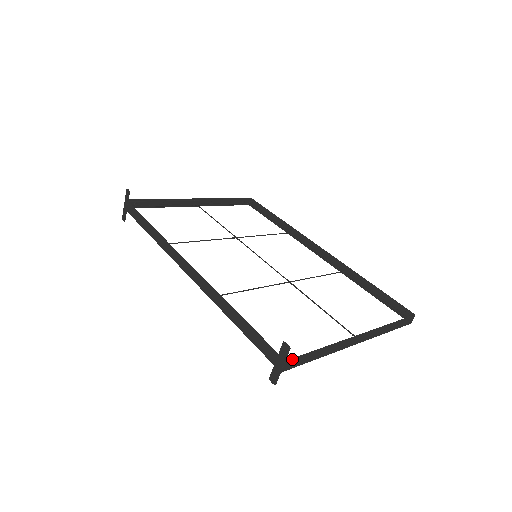
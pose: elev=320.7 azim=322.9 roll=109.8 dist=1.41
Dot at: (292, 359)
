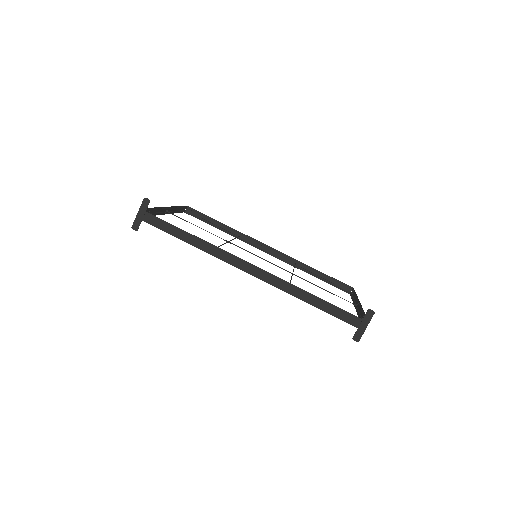
Dot at: occluded
